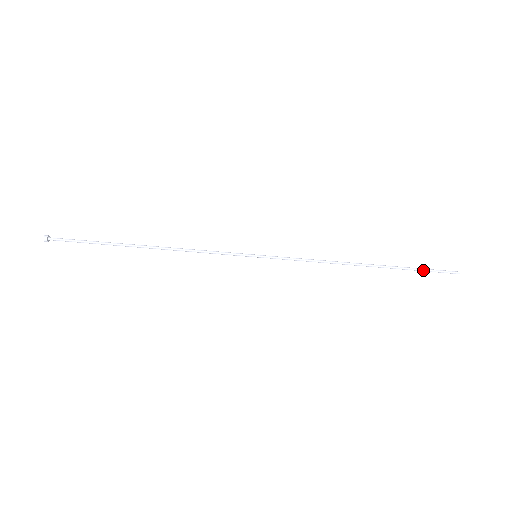
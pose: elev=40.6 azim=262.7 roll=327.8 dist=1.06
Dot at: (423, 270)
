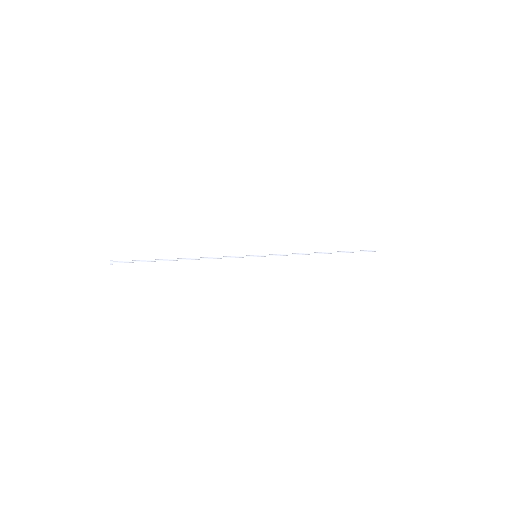
Dot at: occluded
